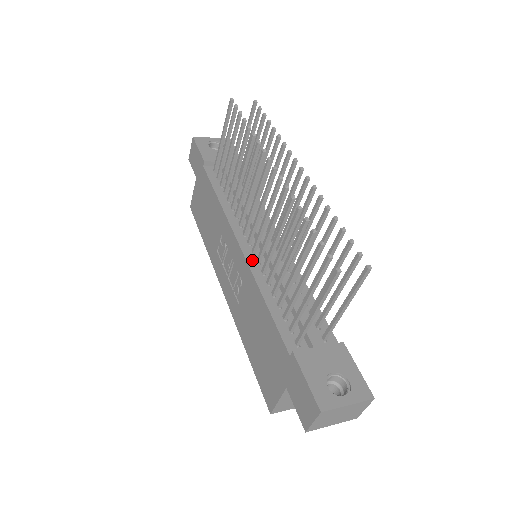
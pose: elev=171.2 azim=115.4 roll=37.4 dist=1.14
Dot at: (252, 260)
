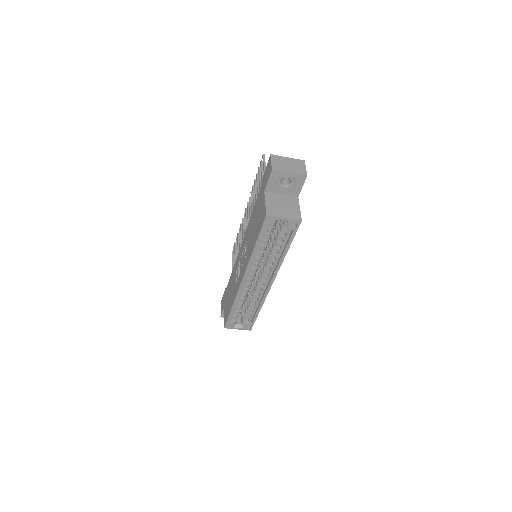
Dot at: occluded
